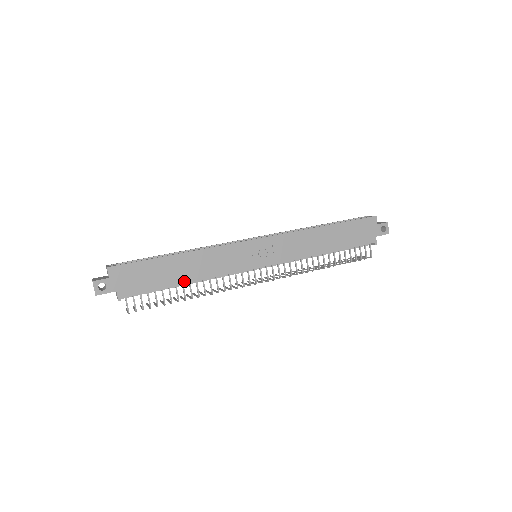
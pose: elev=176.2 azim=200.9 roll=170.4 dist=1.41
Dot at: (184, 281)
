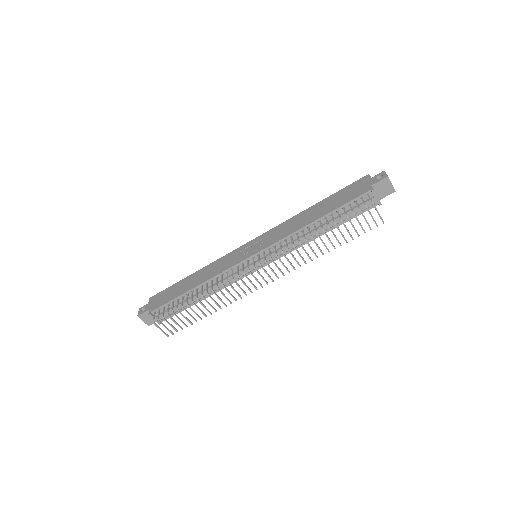
Dot at: (192, 288)
